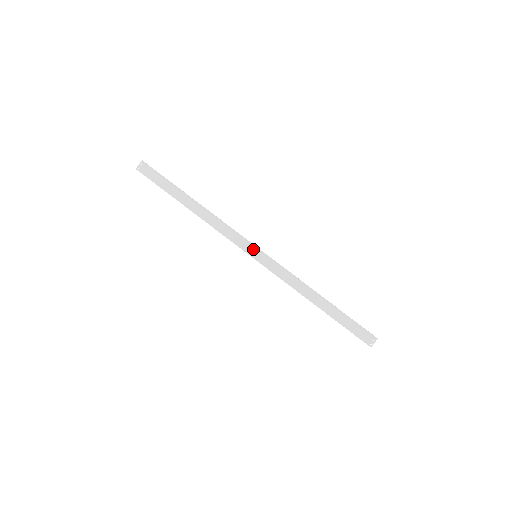
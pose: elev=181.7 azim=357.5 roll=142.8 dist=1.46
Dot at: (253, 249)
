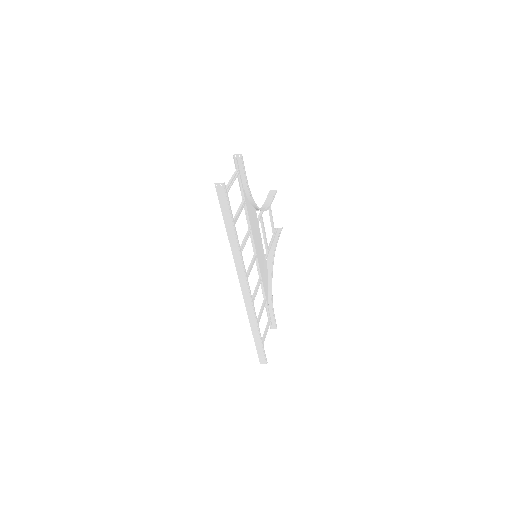
Dot at: (246, 286)
